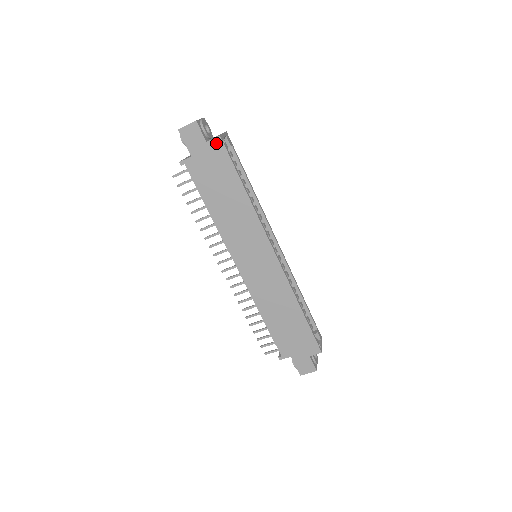
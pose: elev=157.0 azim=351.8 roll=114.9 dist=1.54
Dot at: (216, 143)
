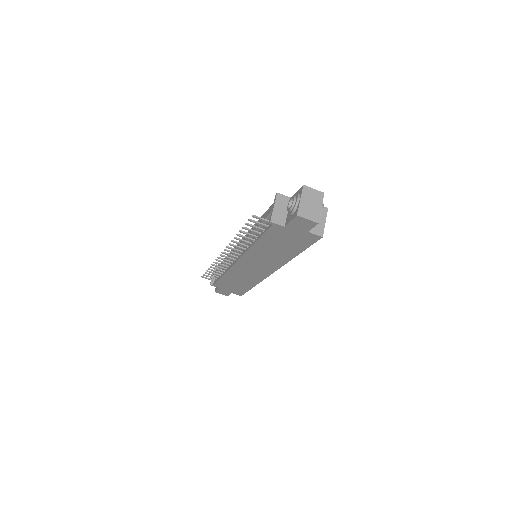
Dot at: (314, 236)
